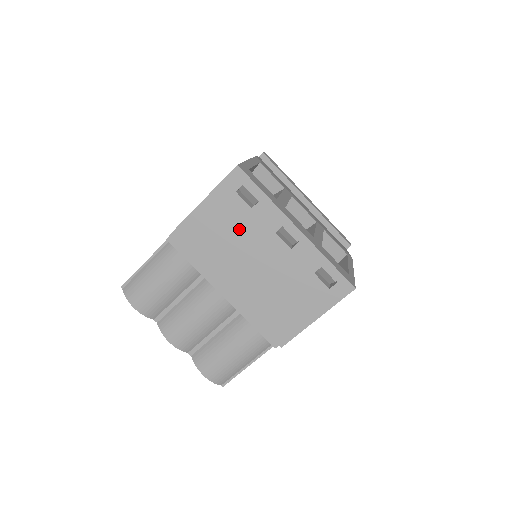
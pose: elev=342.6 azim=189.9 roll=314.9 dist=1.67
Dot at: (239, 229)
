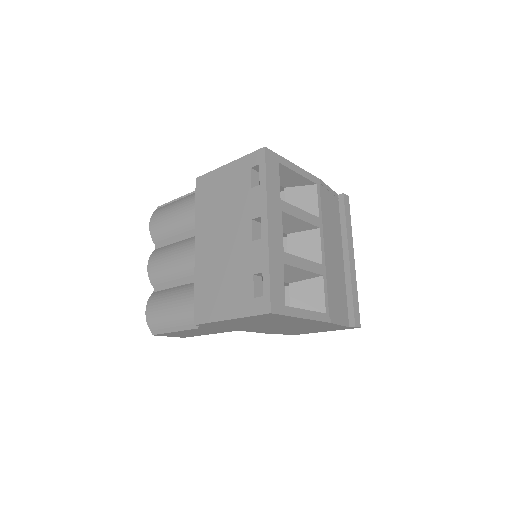
Dot at: (234, 200)
